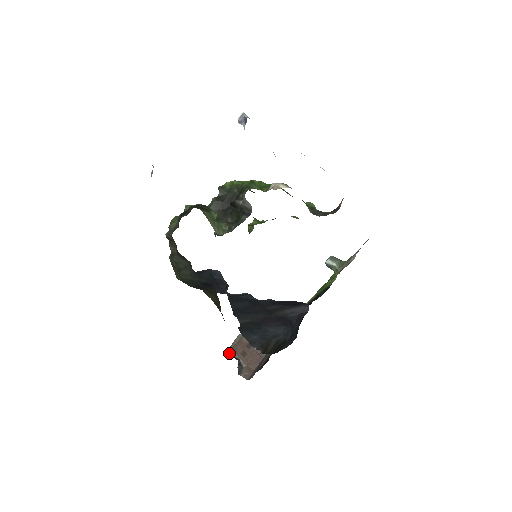
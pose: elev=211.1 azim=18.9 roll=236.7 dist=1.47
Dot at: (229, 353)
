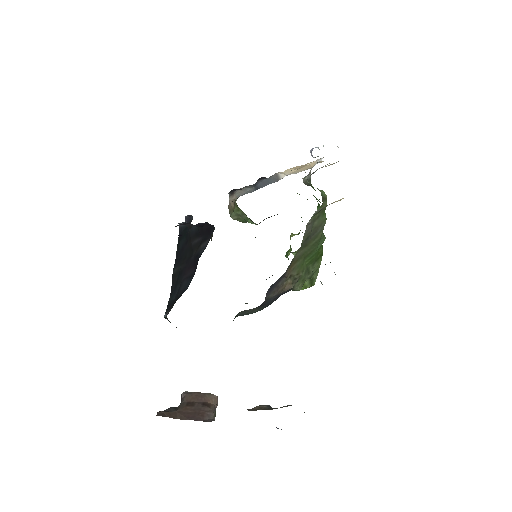
Dot at: (181, 396)
